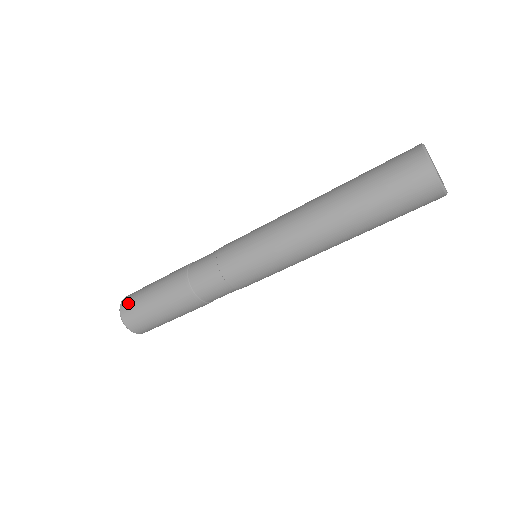
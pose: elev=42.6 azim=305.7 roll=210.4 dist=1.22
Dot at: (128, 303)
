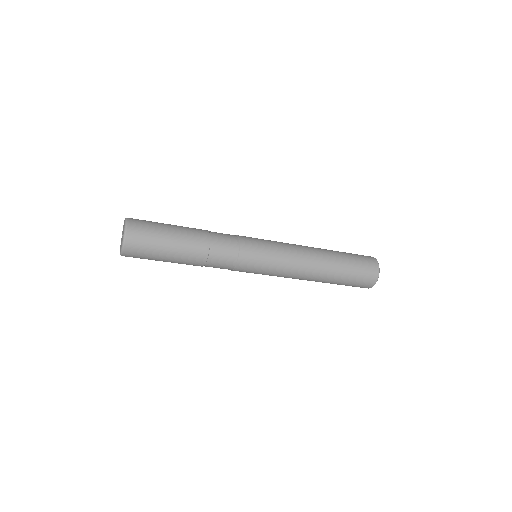
Dot at: (139, 221)
